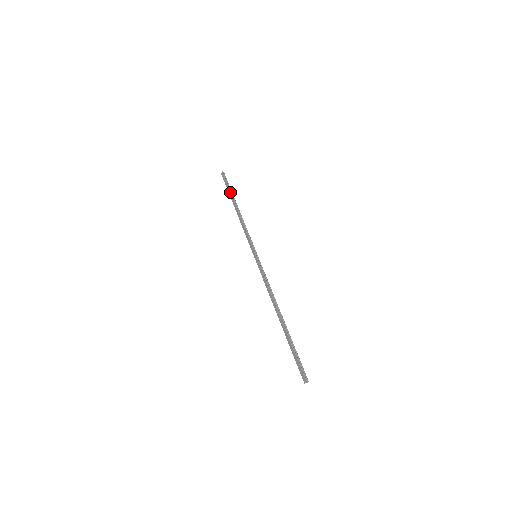
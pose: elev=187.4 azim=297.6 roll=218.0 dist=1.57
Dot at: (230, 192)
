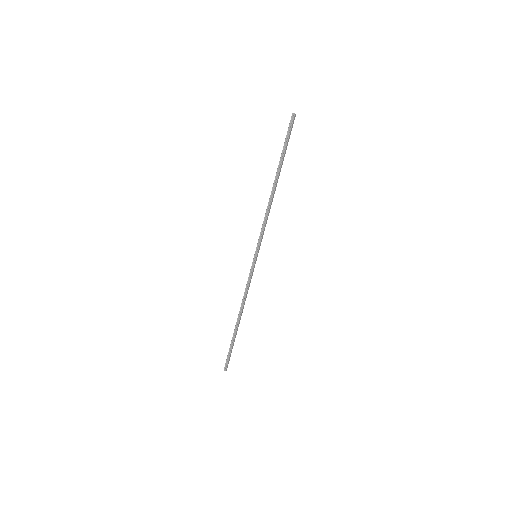
Dot at: (280, 157)
